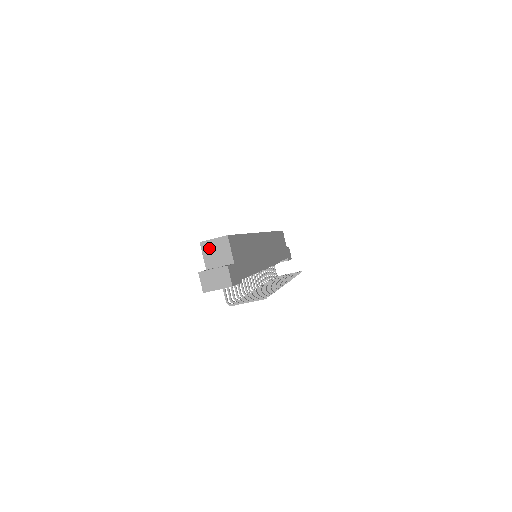
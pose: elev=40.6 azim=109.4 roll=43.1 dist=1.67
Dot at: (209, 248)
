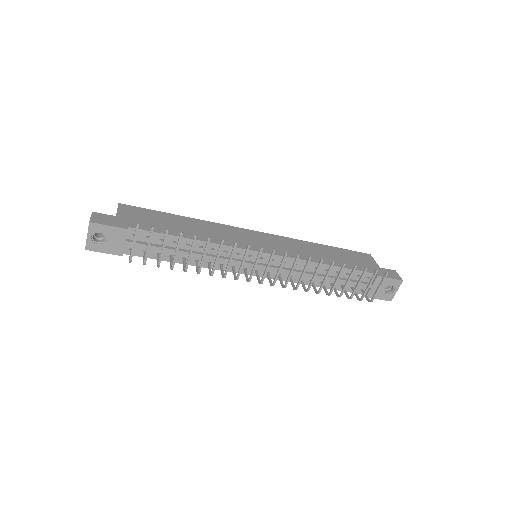
Dot at: occluded
